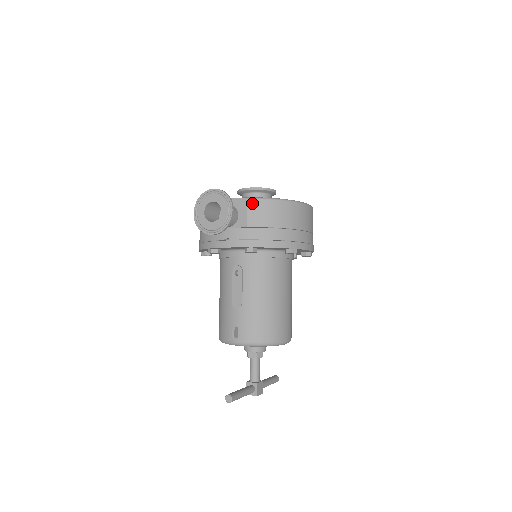
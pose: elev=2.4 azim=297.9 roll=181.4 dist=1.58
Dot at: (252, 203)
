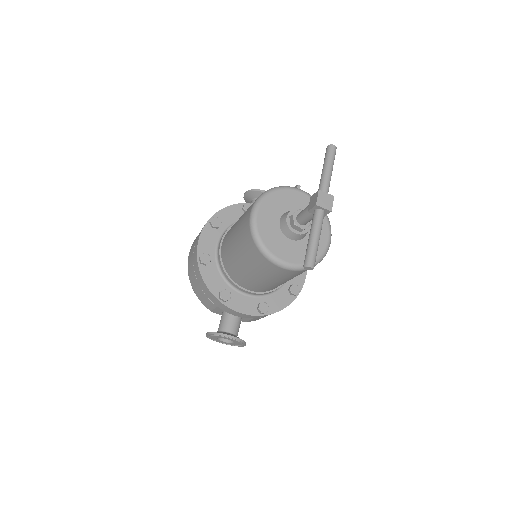
Dot at: occluded
